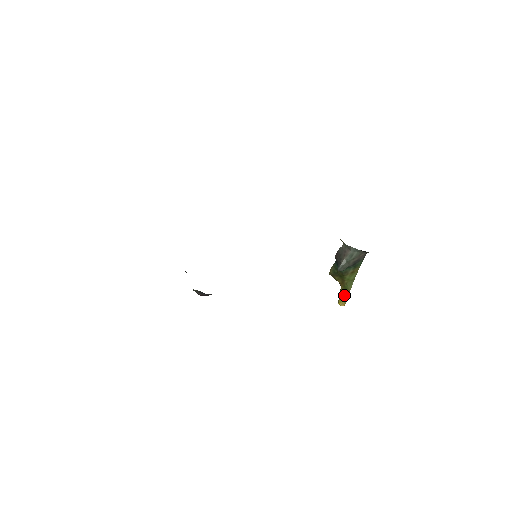
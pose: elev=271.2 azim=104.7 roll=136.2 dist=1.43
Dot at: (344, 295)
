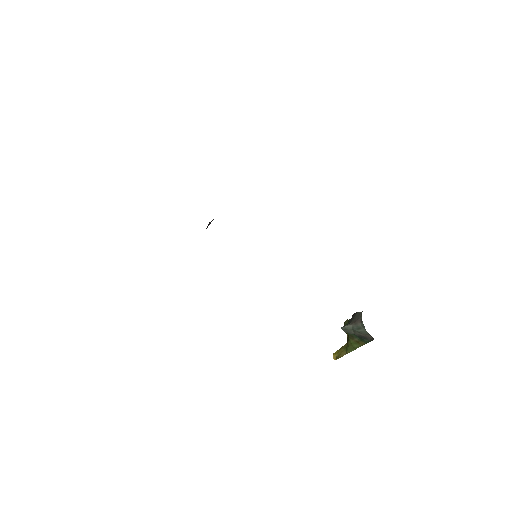
Dot at: (341, 352)
